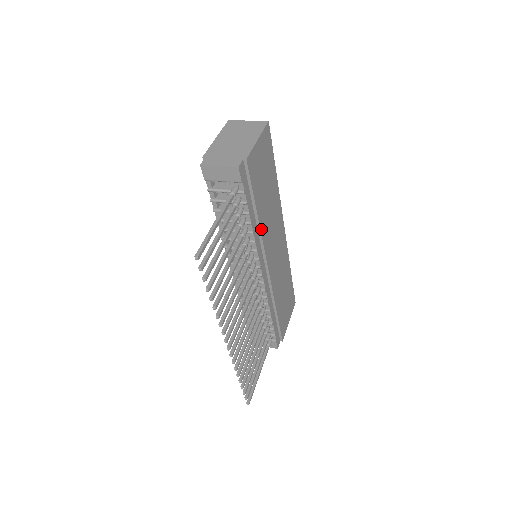
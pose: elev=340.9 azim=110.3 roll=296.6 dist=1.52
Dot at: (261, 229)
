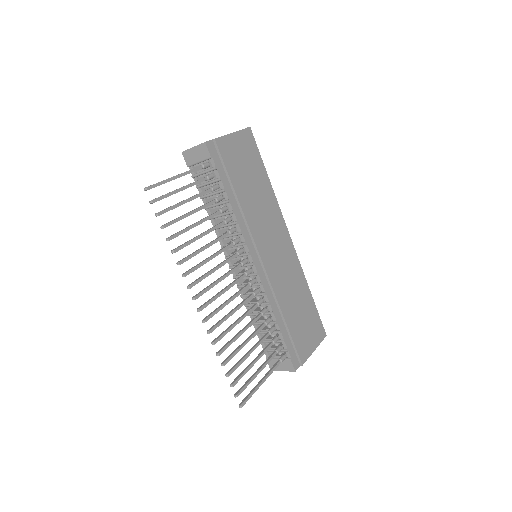
Dot at: (245, 213)
